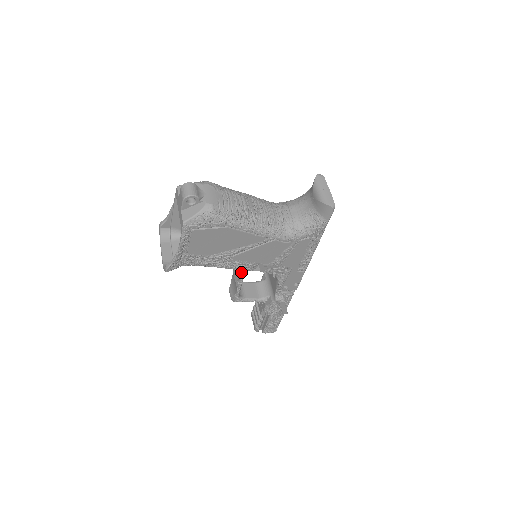
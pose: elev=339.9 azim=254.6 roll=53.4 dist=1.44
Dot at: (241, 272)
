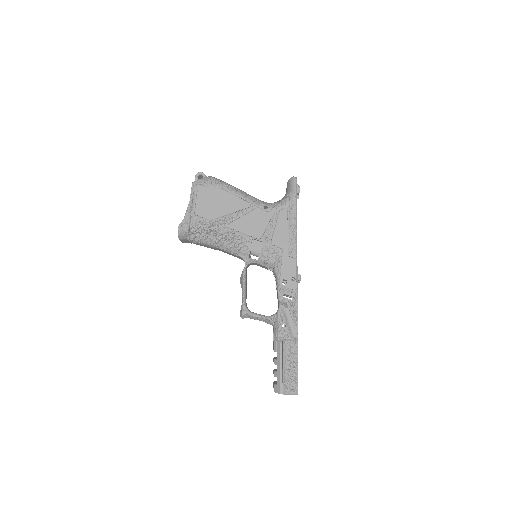
Dot at: (244, 269)
